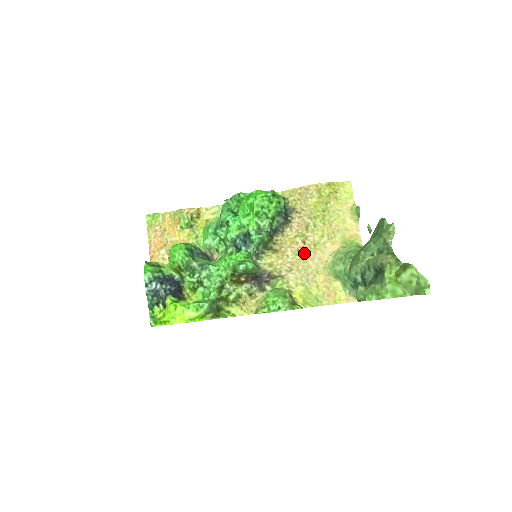
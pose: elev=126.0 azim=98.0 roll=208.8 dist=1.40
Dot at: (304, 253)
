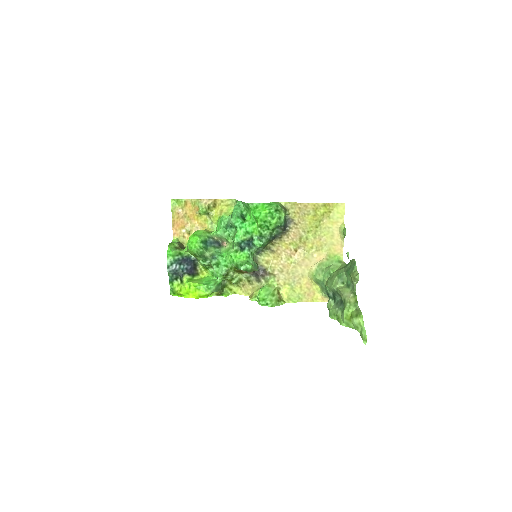
Dot at: (295, 259)
